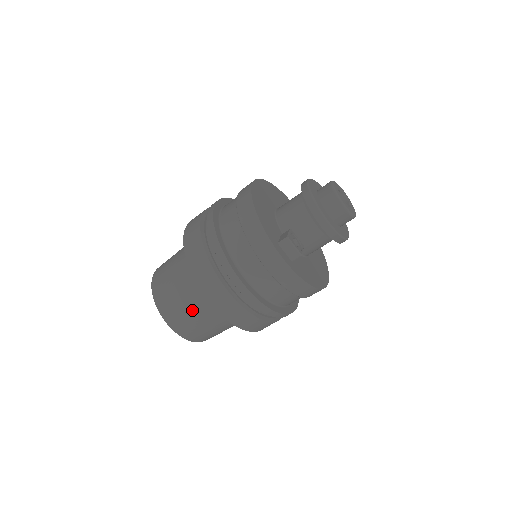
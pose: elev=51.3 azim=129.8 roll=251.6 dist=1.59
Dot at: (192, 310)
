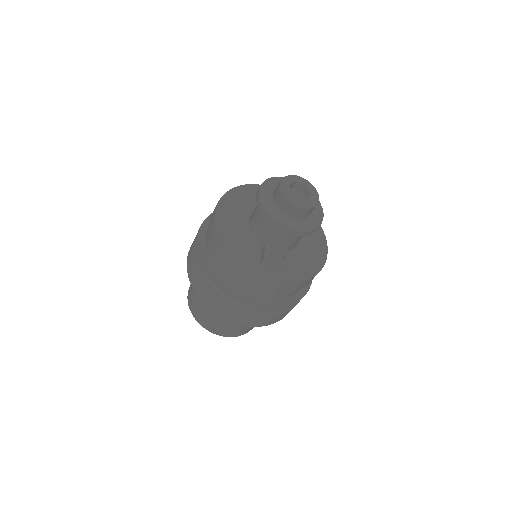
Dot at: (228, 323)
